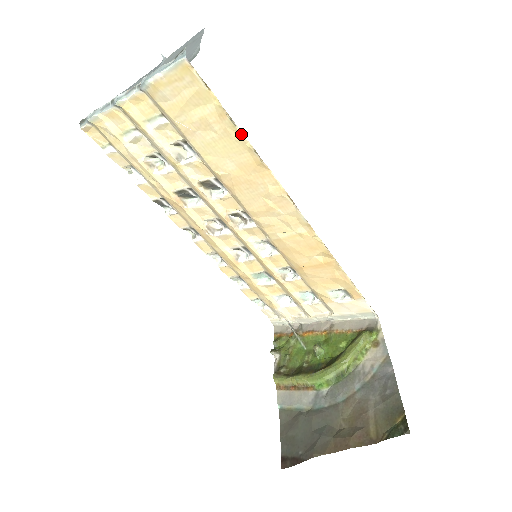
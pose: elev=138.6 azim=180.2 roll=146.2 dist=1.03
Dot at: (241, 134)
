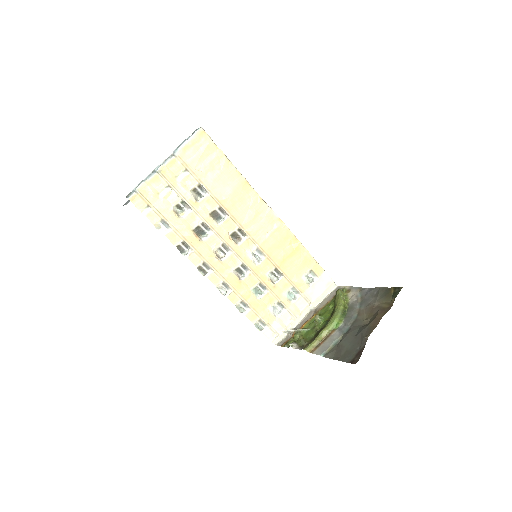
Dot at: (233, 165)
